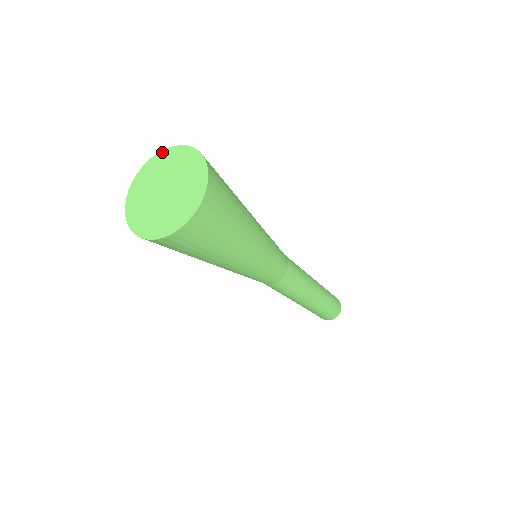
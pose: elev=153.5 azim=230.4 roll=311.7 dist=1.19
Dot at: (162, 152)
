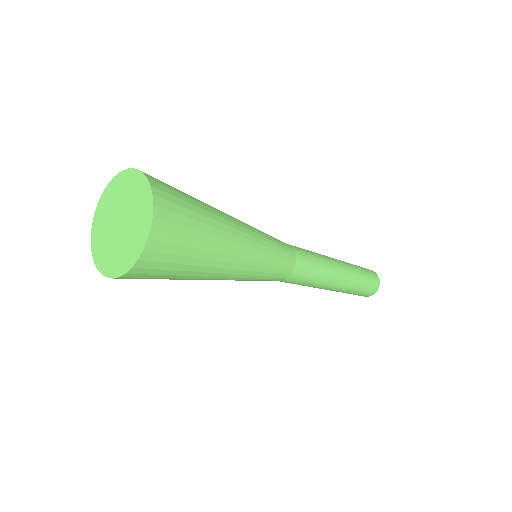
Dot at: (139, 173)
